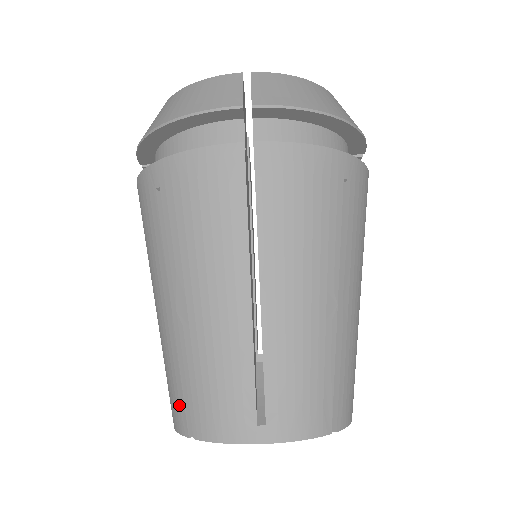
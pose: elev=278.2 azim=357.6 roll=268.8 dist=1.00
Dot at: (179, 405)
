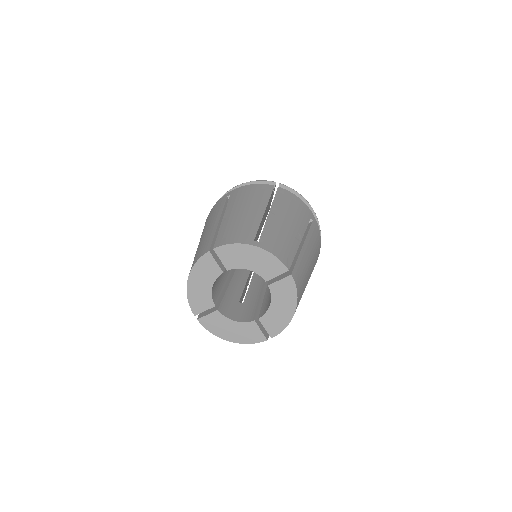
Dot at: (207, 245)
